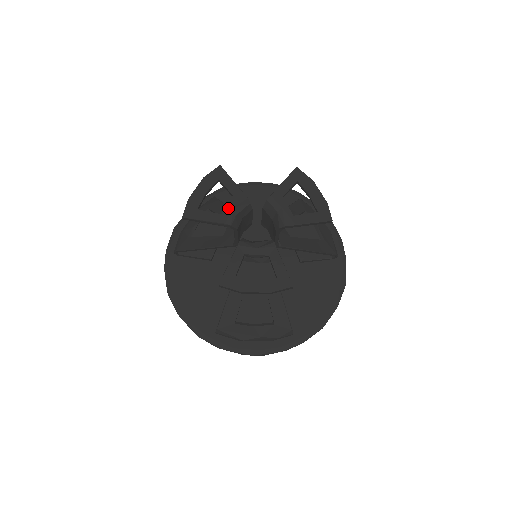
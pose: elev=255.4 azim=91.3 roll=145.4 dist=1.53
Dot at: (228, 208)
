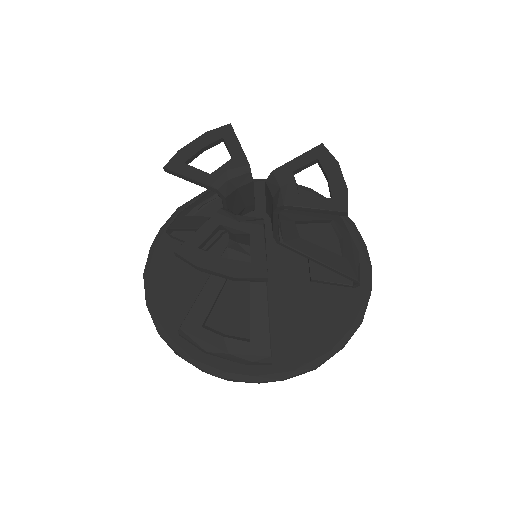
Dot at: (221, 169)
